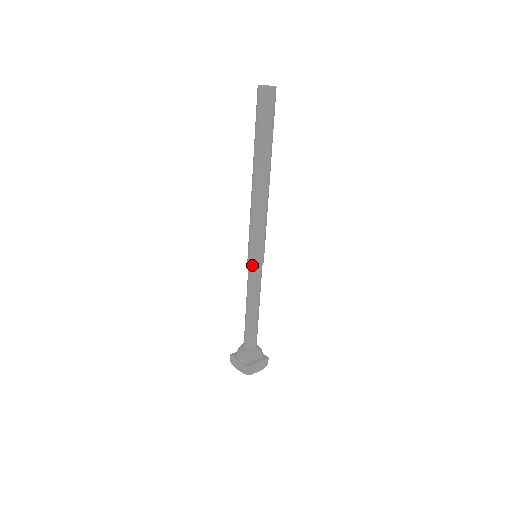
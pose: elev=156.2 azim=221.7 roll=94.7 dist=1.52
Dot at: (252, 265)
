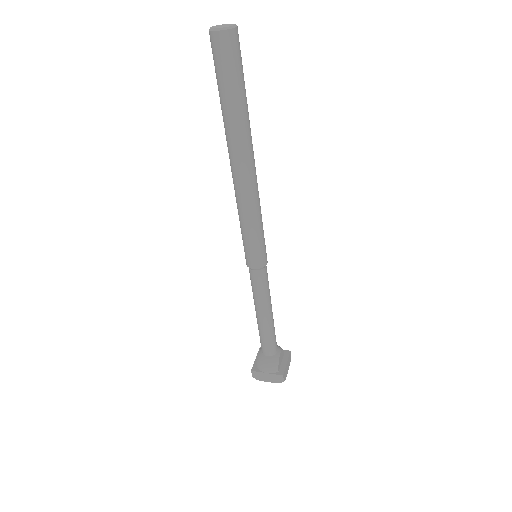
Dot at: (258, 269)
